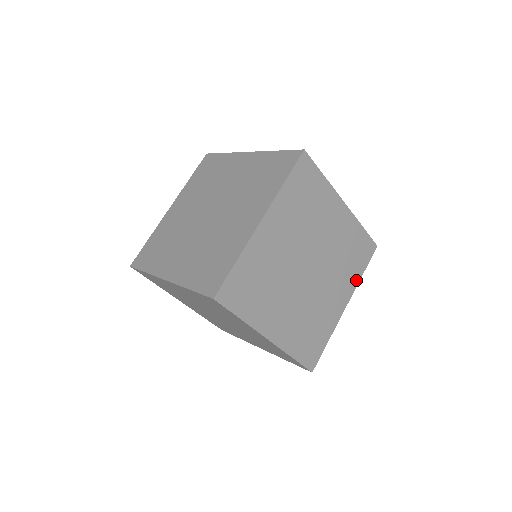
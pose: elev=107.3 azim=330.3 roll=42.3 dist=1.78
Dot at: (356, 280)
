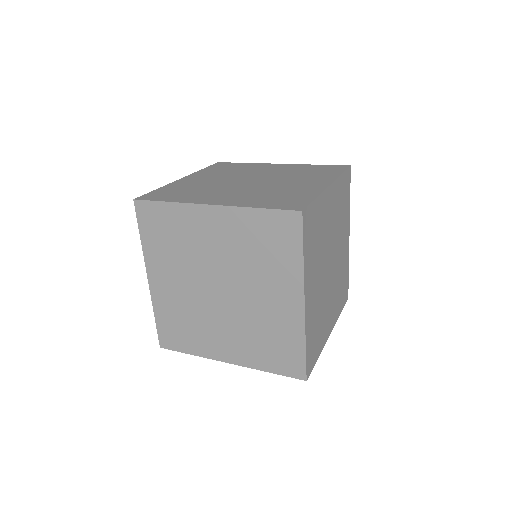
Dot at: (338, 315)
